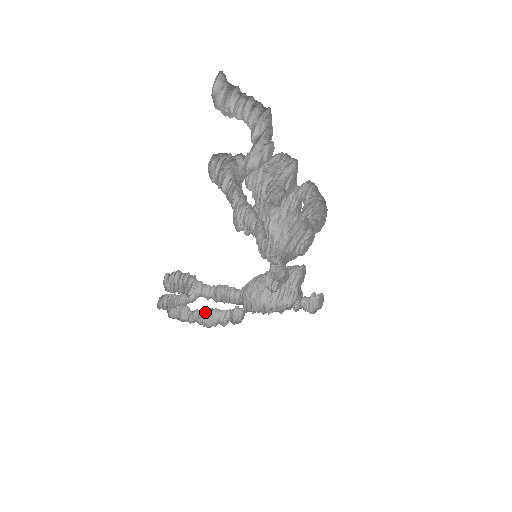
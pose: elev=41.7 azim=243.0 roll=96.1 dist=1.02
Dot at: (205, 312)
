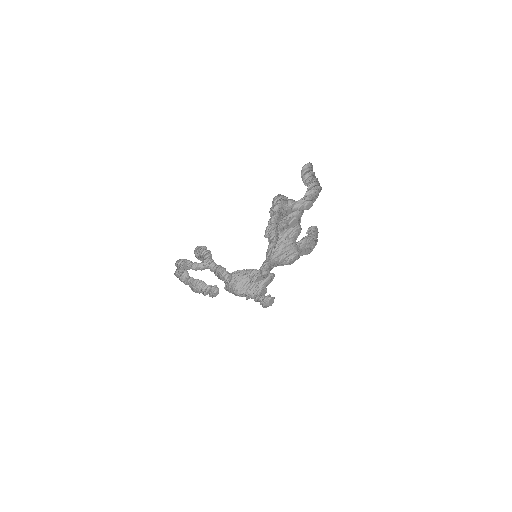
Dot at: (195, 281)
